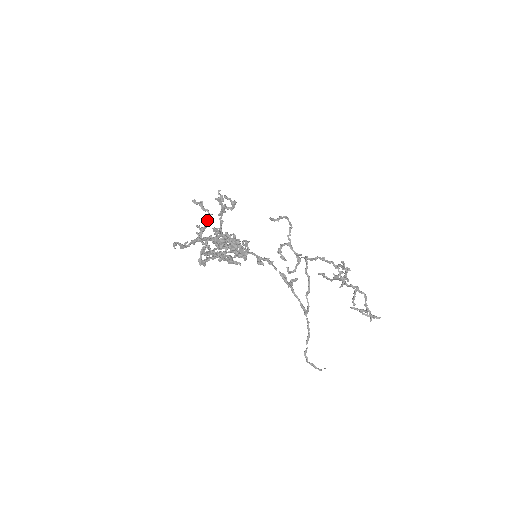
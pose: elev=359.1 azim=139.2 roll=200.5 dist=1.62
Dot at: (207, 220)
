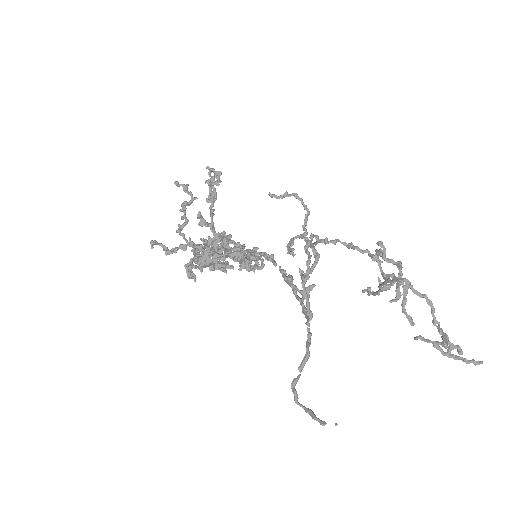
Dot at: (186, 201)
